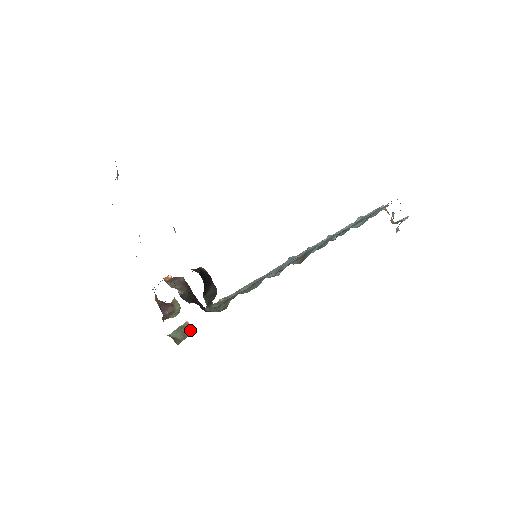
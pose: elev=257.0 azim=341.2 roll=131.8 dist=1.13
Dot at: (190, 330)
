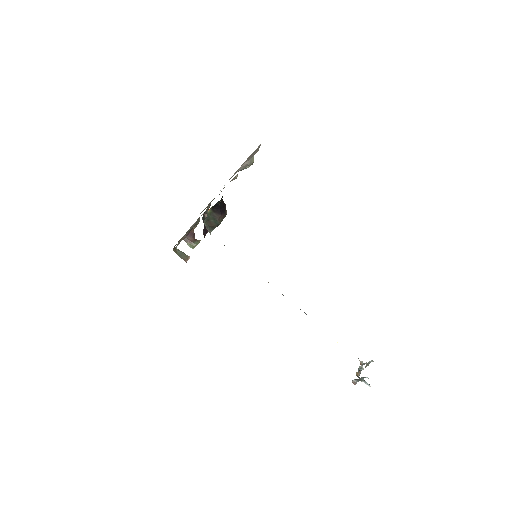
Dot at: (186, 259)
